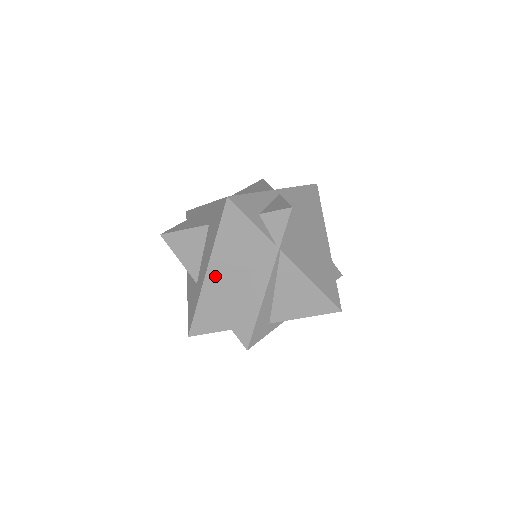
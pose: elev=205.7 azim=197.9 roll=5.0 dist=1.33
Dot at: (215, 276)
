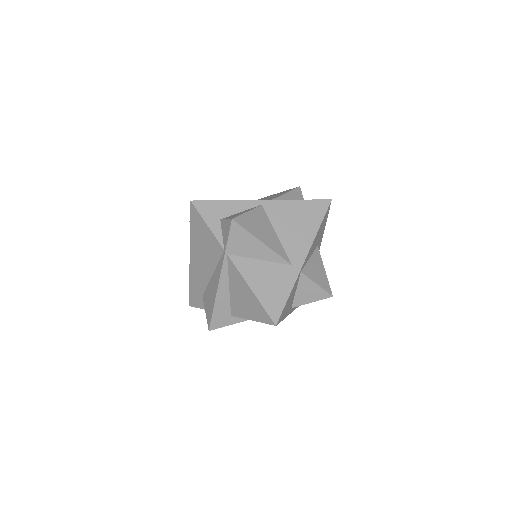
Dot at: (195, 263)
